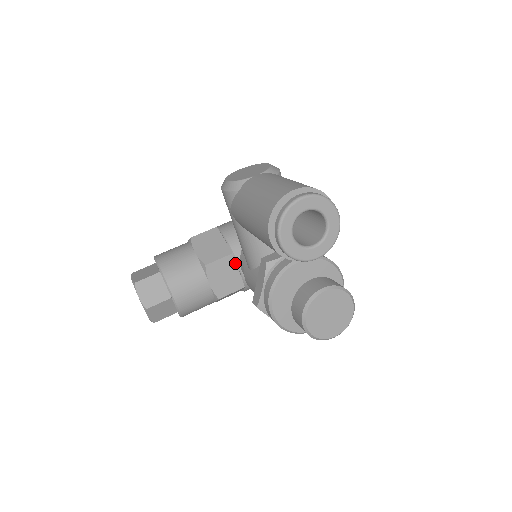
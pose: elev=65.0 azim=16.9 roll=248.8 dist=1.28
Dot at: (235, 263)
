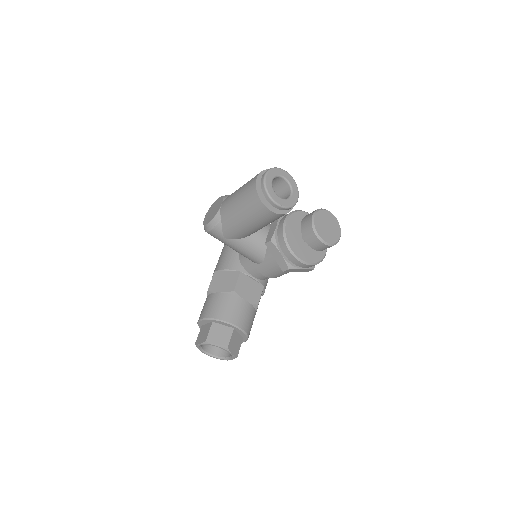
Dot at: (247, 276)
